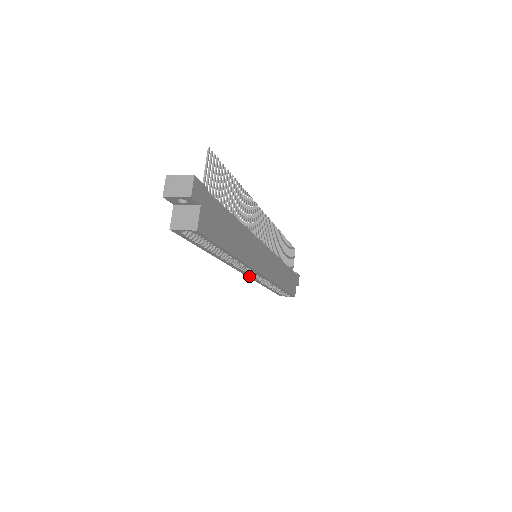
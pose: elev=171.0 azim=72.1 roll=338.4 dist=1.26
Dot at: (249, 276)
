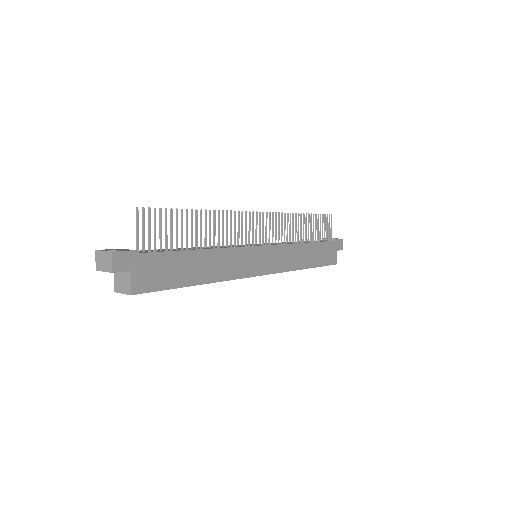
Dot at: occluded
